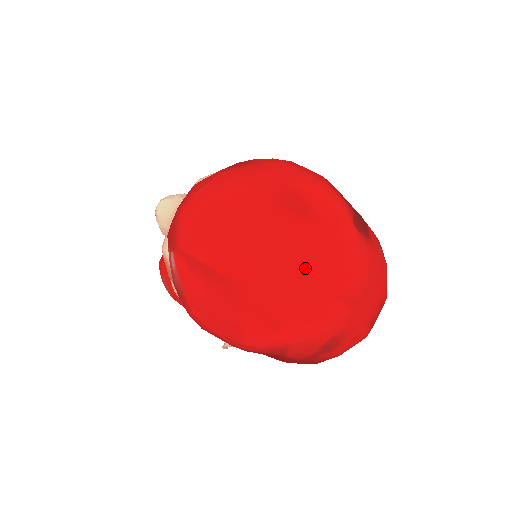
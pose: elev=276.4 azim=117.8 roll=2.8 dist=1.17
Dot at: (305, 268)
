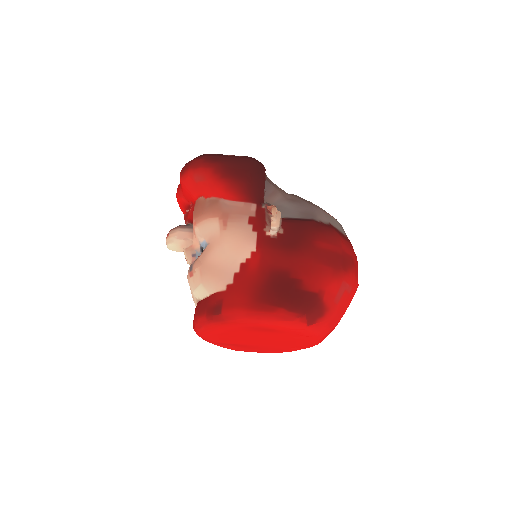
Dot at: (287, 341)
